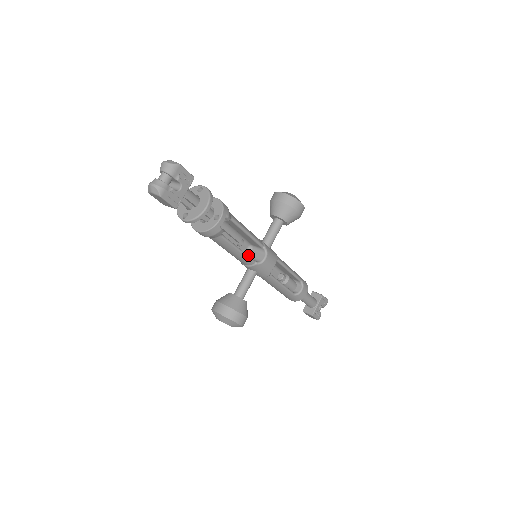
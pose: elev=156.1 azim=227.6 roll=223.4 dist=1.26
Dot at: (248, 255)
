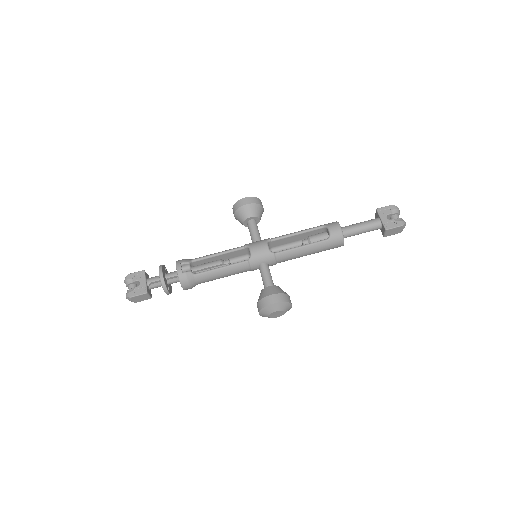
Dot at: occluded
